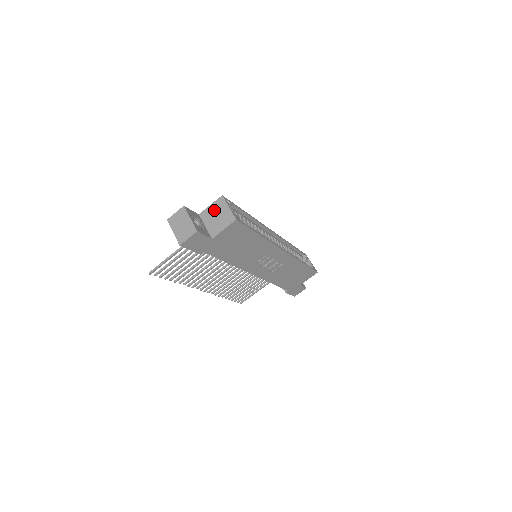
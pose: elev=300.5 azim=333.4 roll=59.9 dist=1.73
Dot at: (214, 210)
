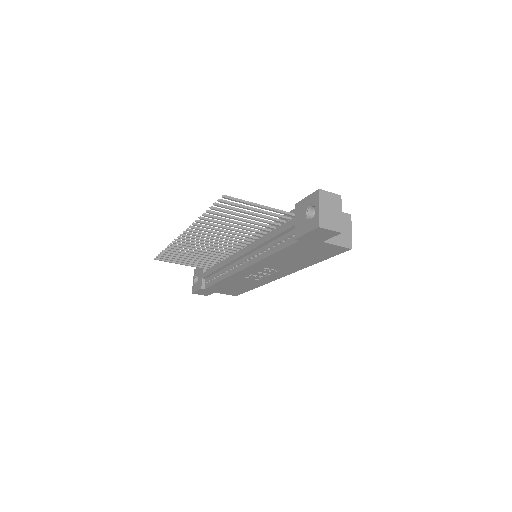
Dot at: occluded
